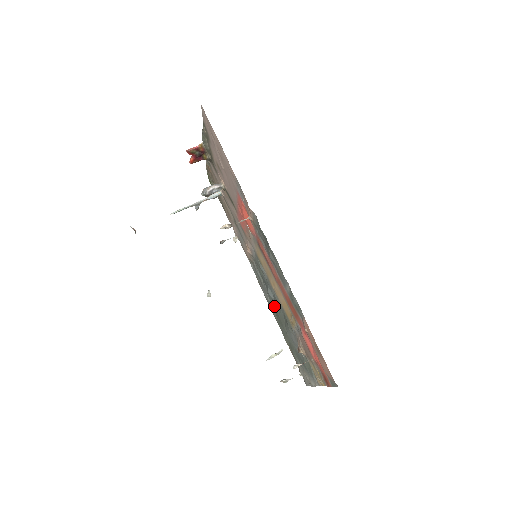
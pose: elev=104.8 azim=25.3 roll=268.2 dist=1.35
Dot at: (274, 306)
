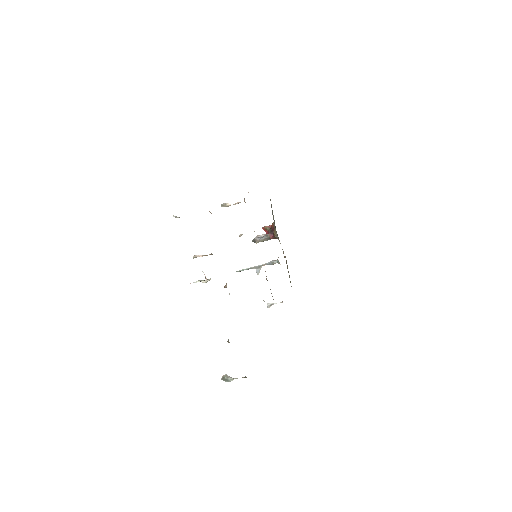
Dot at: occluded
